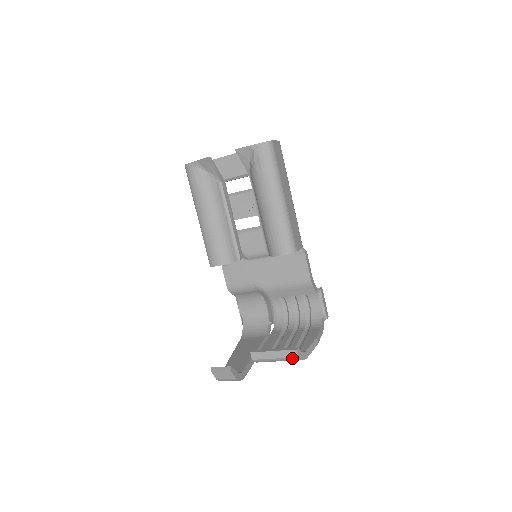
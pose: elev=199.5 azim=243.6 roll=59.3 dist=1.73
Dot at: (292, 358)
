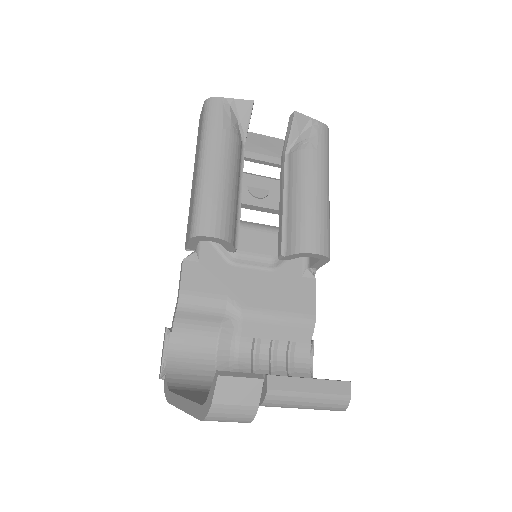
Dot at: (340, 396)
